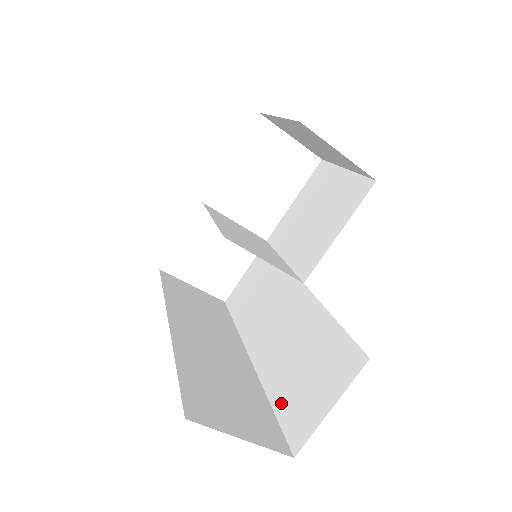
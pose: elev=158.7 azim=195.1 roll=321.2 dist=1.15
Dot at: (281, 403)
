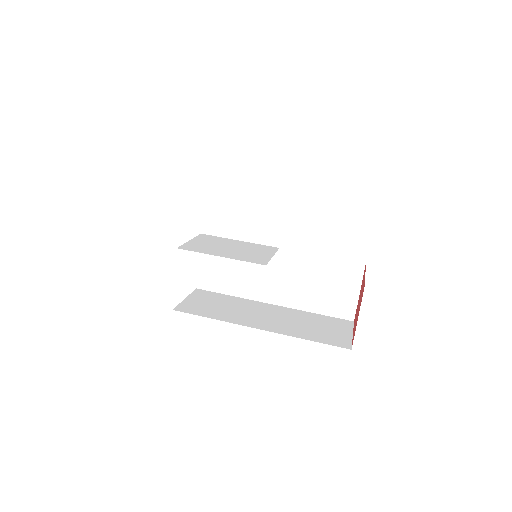
Dot at: (323, 309)
